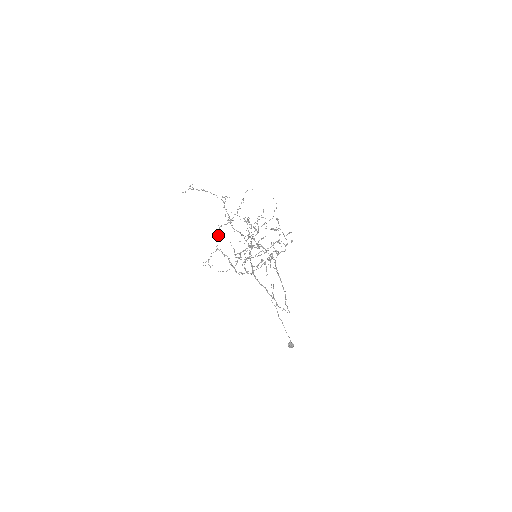
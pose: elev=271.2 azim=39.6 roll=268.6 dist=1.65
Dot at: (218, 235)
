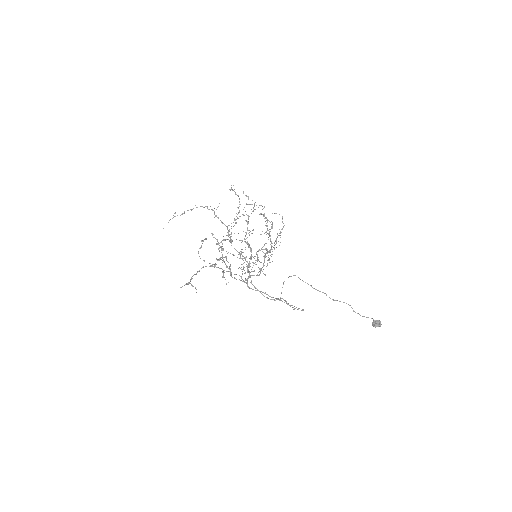
Dot at: occluded
